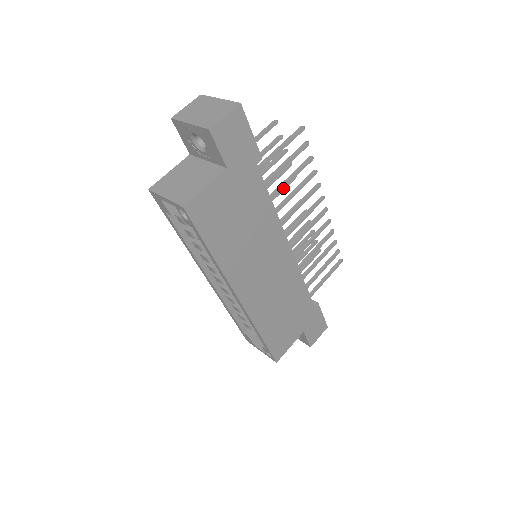
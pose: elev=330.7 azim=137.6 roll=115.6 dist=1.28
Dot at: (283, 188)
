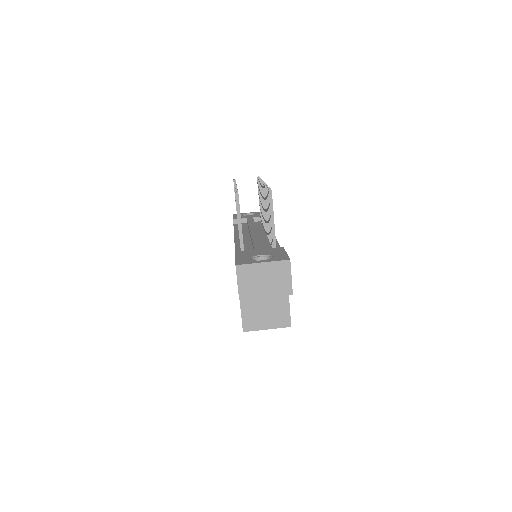
Dot at: occluded
